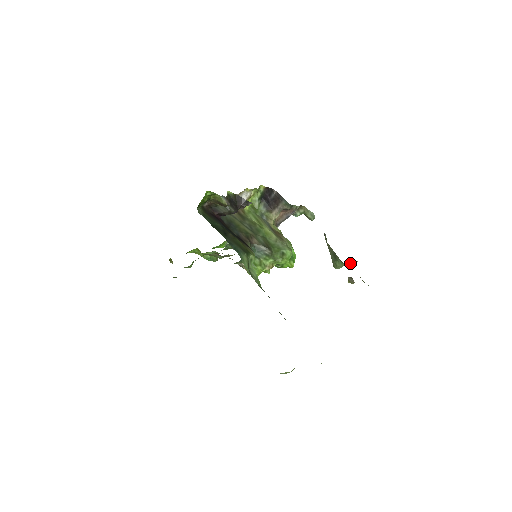
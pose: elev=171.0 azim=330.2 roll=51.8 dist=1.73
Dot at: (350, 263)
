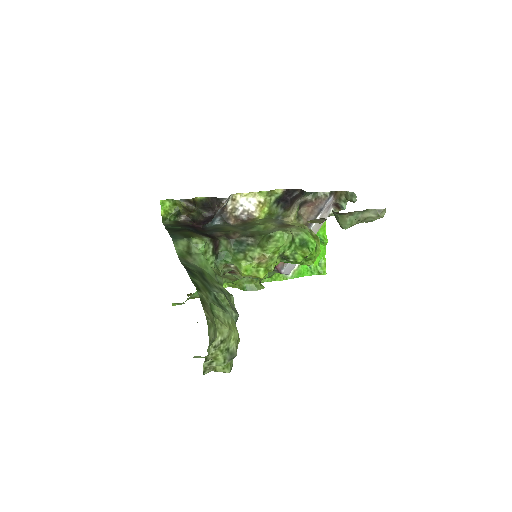
Dot at: (370, 215)
